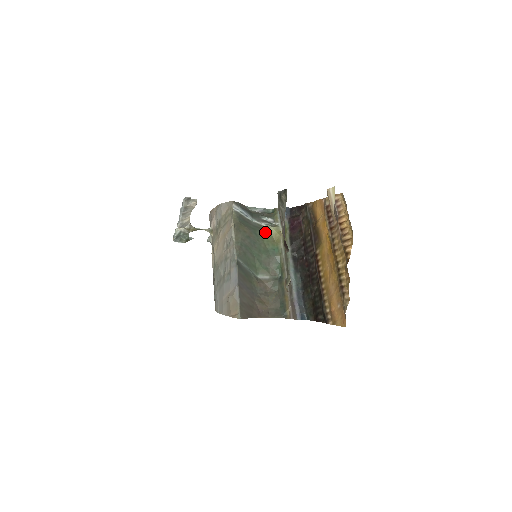
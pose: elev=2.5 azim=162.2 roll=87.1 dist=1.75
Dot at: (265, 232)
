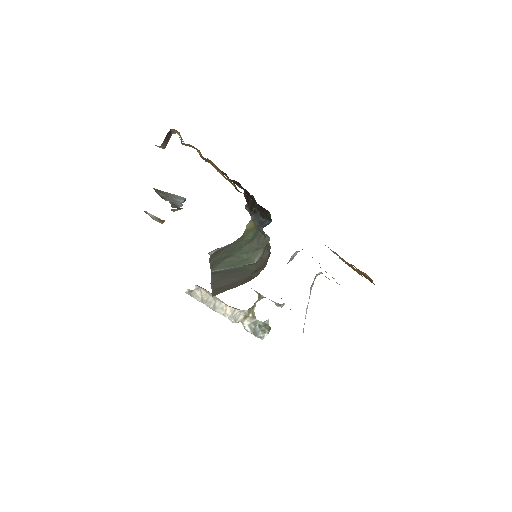
Dot at: (243, 235)
